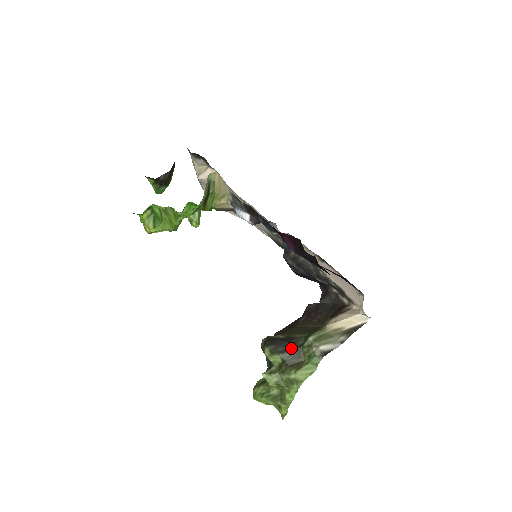
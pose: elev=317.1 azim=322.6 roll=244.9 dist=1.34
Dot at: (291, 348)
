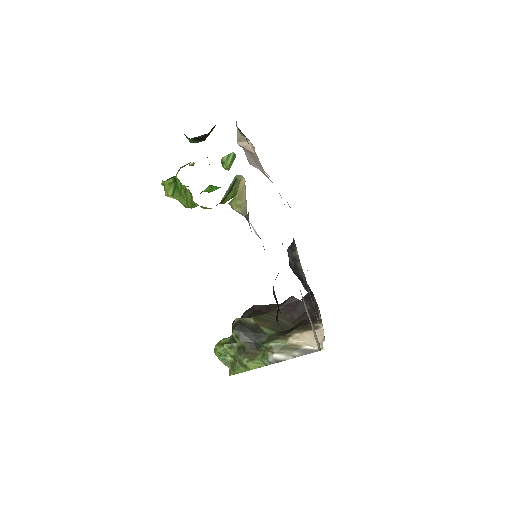
Dot at: (253, 340)
